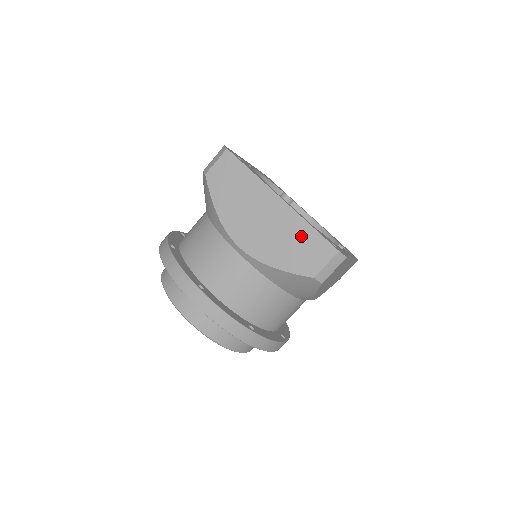
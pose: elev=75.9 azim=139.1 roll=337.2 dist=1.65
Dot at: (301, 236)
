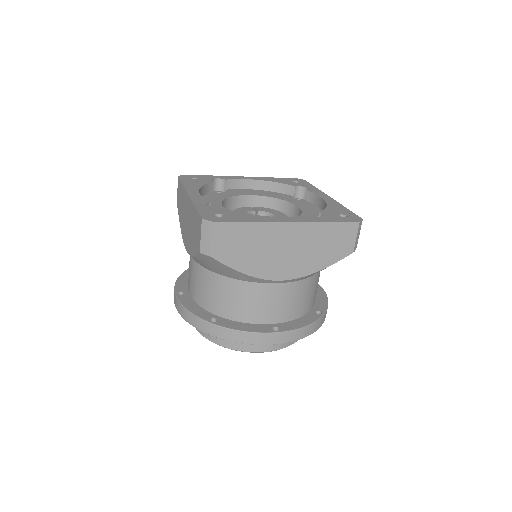
Dot at: (194, 219)
